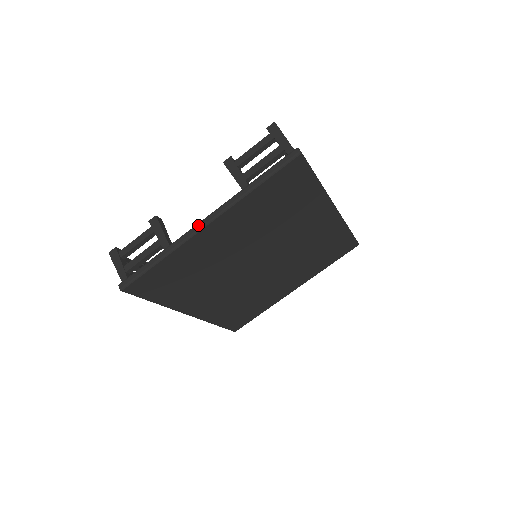
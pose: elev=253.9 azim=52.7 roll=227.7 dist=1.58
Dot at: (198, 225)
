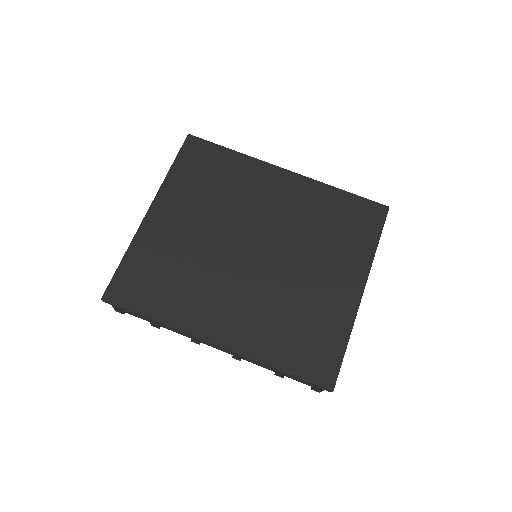
Dot at: (145, 217)
